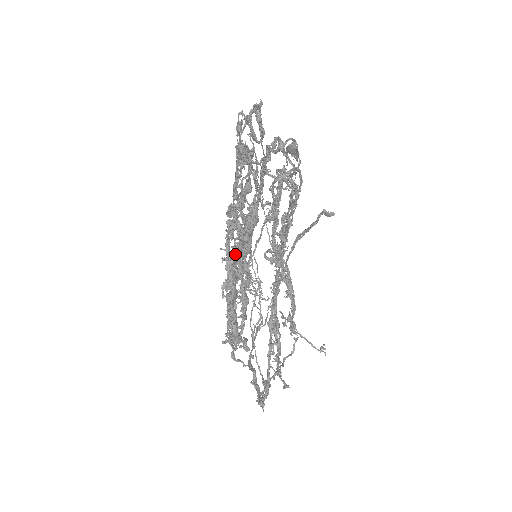
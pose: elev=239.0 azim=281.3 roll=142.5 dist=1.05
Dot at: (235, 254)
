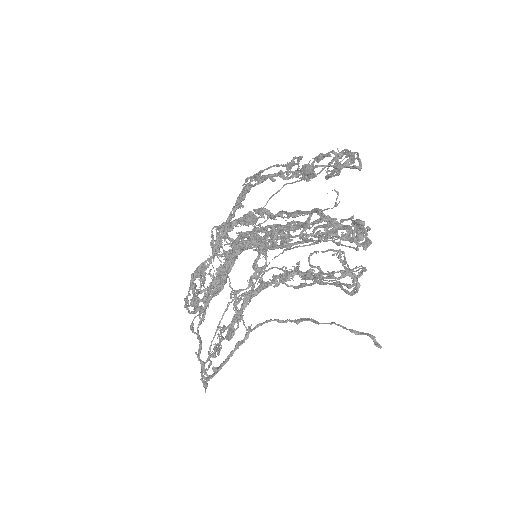
Dot at: occluded
